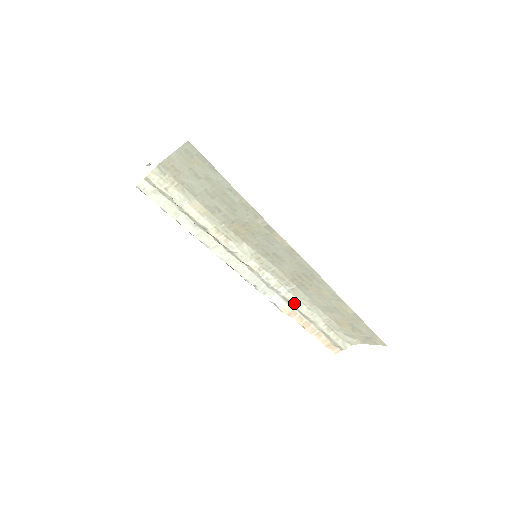
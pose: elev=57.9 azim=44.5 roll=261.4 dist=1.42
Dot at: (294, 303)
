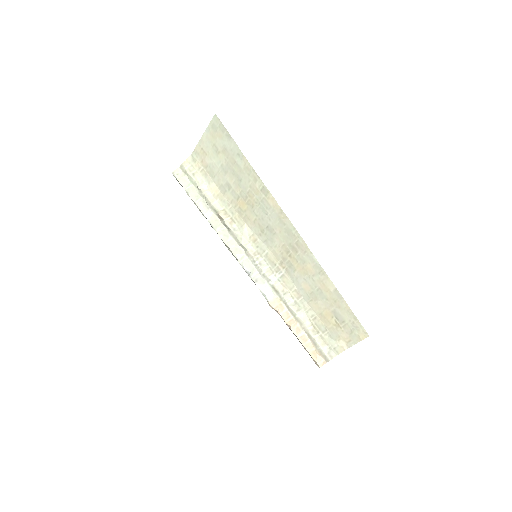
Dot at: (282, 294)
